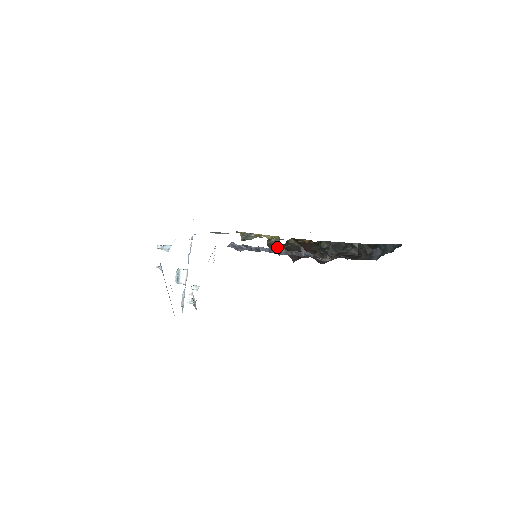
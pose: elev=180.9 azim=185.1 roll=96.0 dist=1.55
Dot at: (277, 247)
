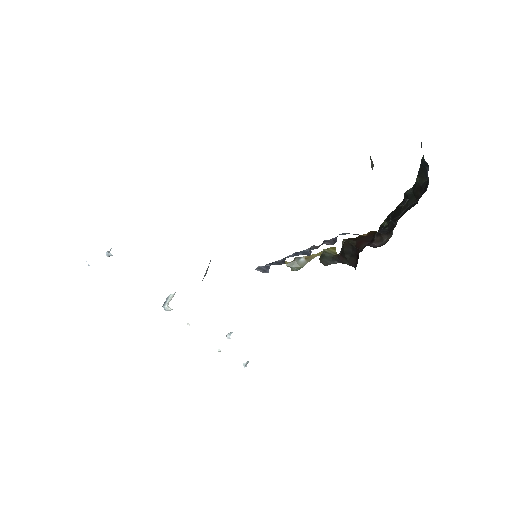
Dot at: (332, 260)
